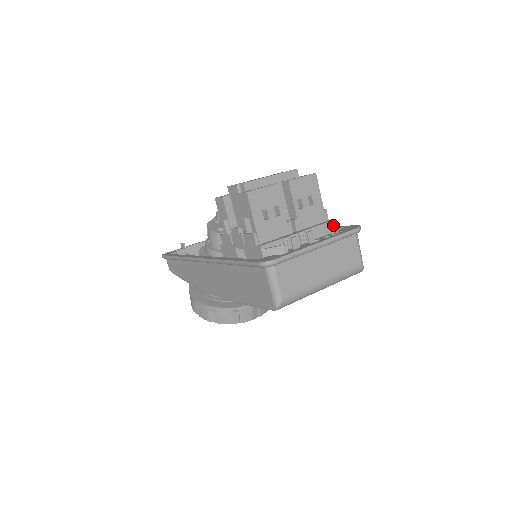
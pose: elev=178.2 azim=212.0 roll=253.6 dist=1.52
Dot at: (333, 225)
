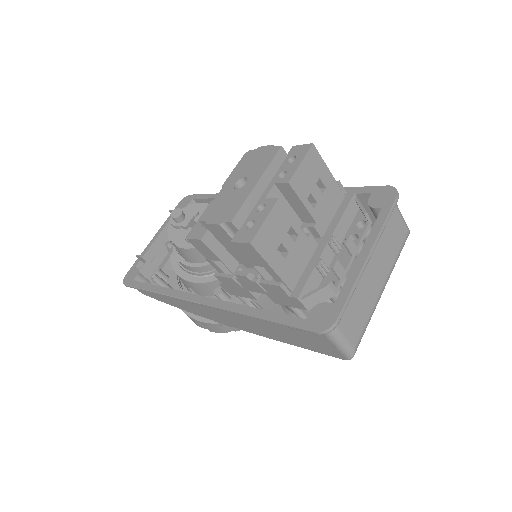
Dot at: (360, 203)
